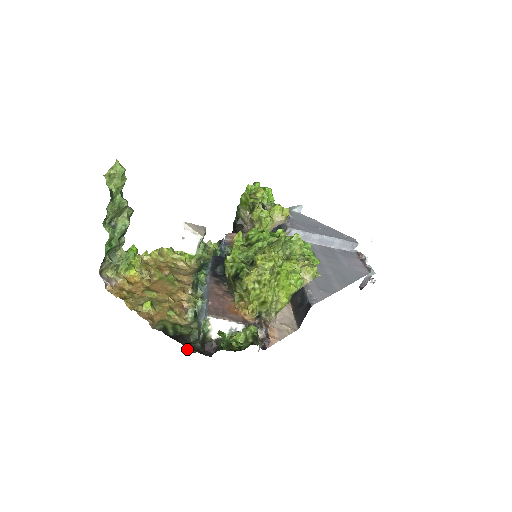
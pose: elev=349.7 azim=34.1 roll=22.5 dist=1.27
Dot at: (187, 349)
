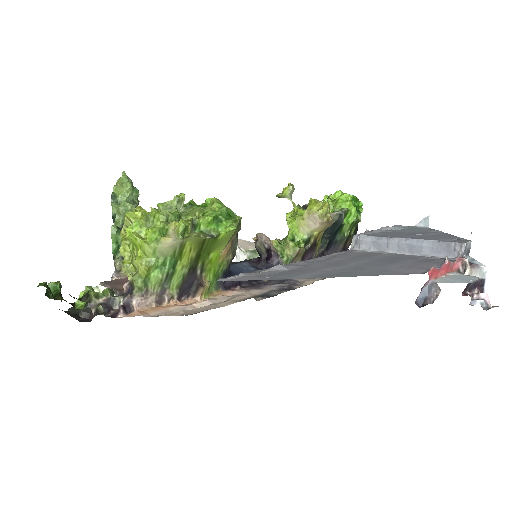
Dot at: occluded
